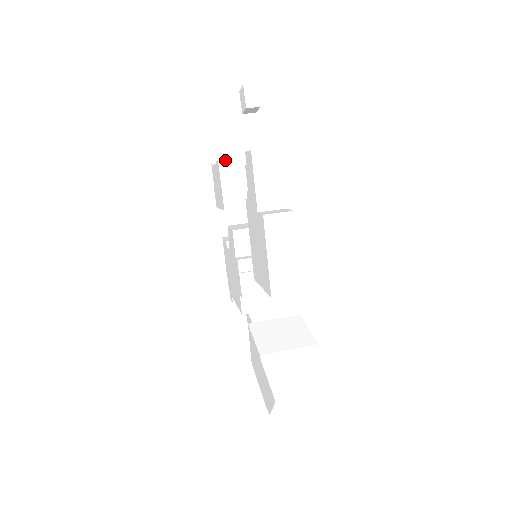
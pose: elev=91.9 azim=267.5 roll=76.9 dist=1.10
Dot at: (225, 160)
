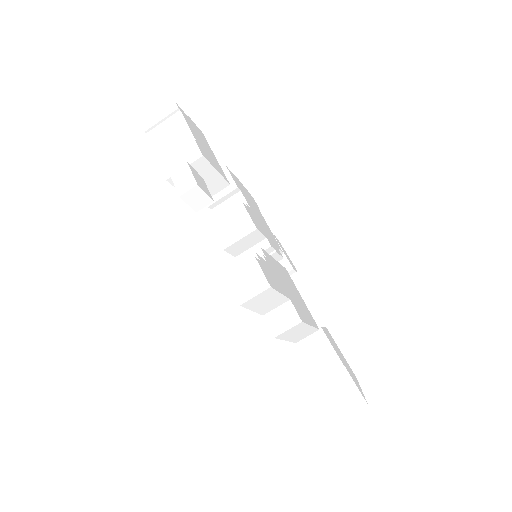
Dot at: occluded
